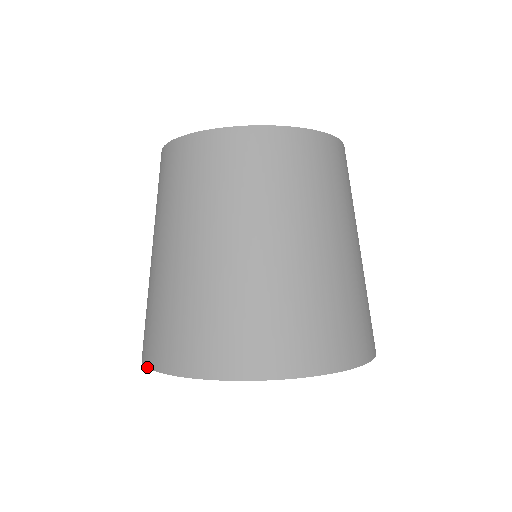
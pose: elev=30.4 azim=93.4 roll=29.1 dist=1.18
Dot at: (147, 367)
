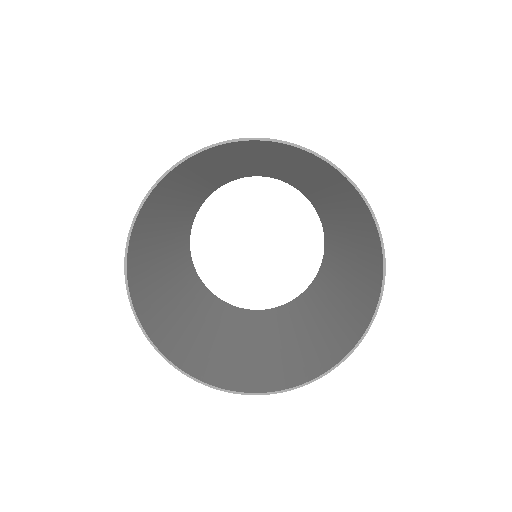
Dot at: (124, 273)
